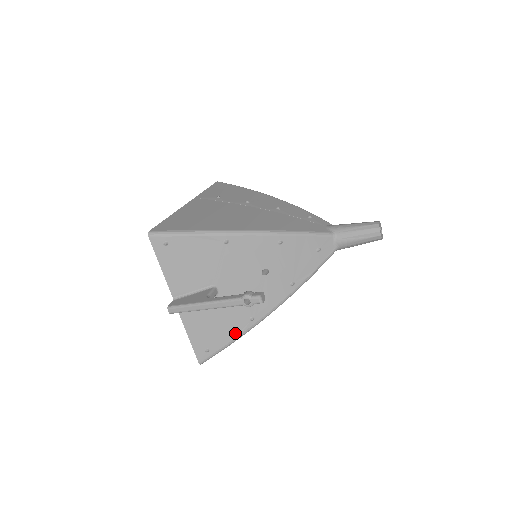
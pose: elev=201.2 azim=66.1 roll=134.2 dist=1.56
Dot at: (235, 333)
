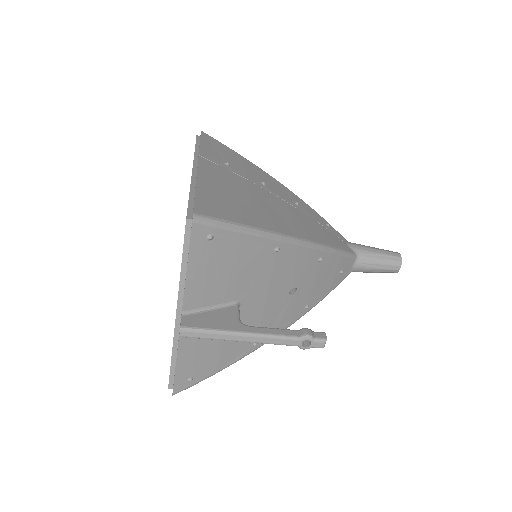
Dot at: (230, 359)
